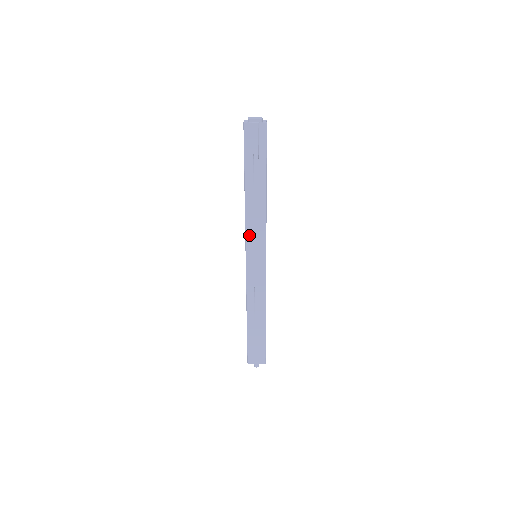
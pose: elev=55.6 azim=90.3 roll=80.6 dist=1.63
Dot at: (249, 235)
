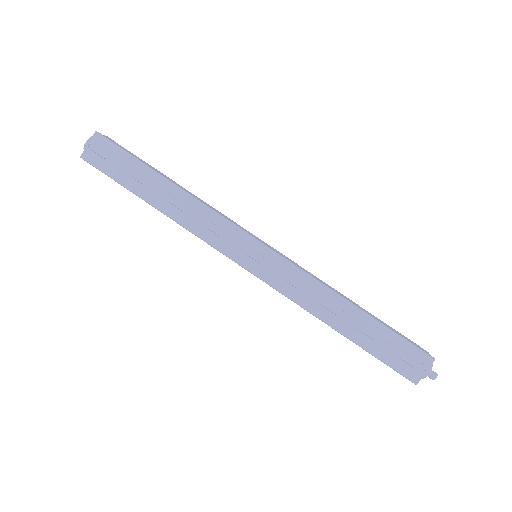
Dot at: (215, 242)
